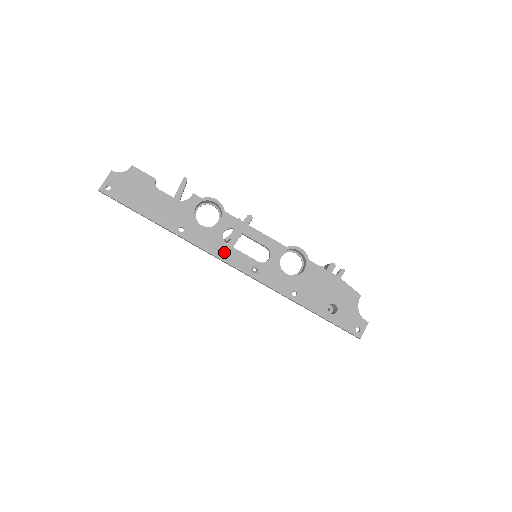
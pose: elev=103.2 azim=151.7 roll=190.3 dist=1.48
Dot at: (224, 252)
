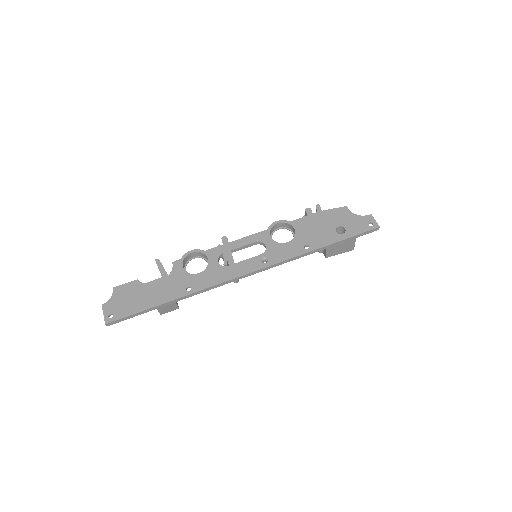
Dot at: (232, 272)
